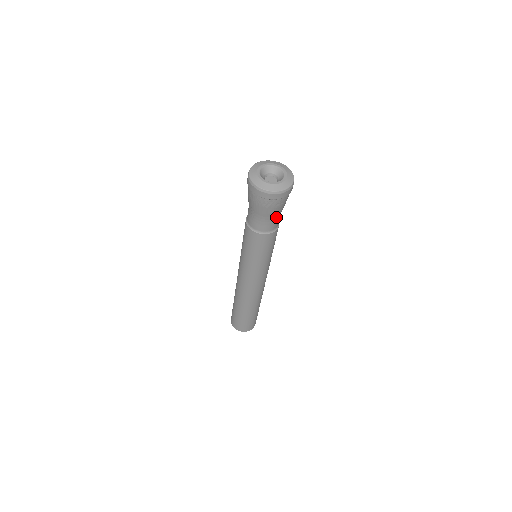
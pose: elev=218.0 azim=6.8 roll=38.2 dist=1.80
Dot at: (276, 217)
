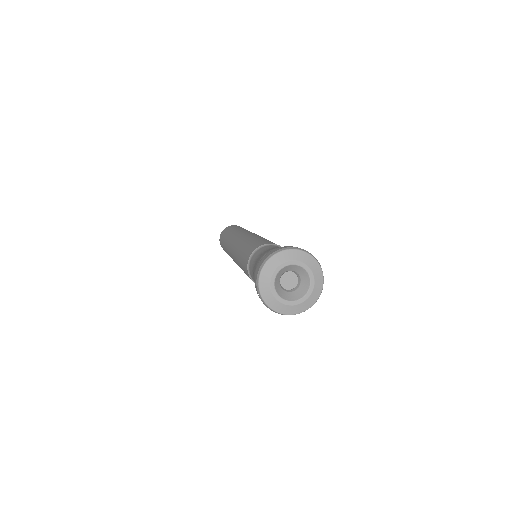
Dot at: occluded
